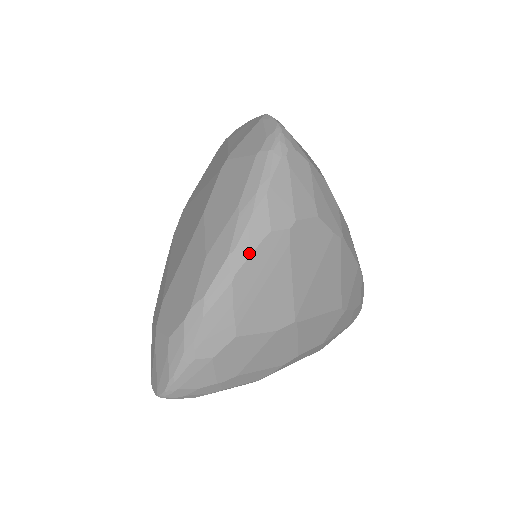
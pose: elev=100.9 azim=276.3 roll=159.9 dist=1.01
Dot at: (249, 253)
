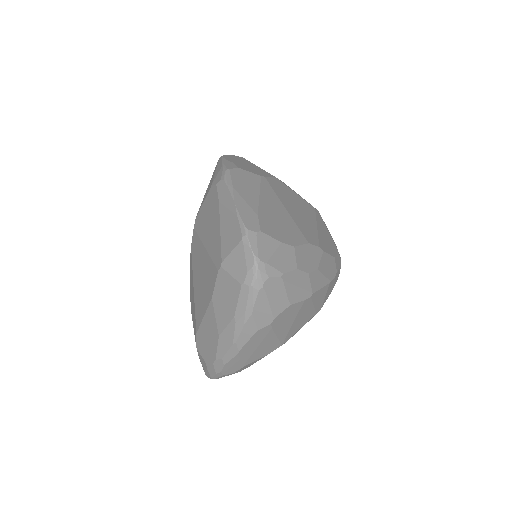
Dot at: (246, 342)
